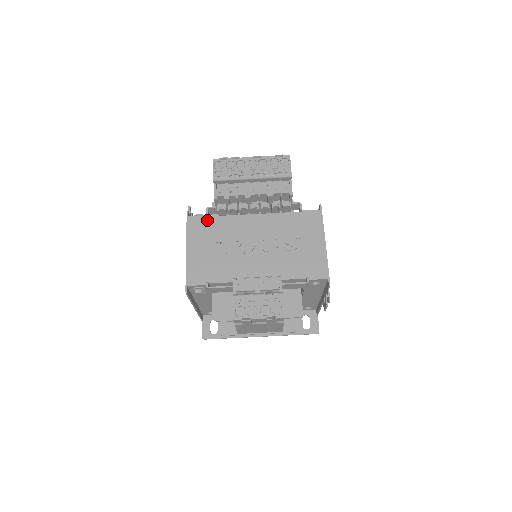
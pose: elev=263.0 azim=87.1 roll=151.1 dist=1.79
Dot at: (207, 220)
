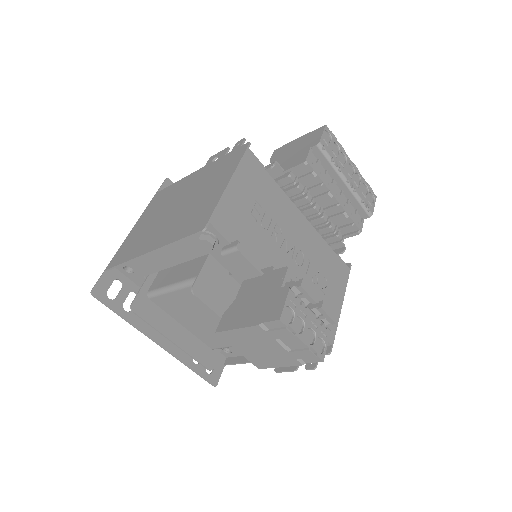
Dot at: (264, 173)
